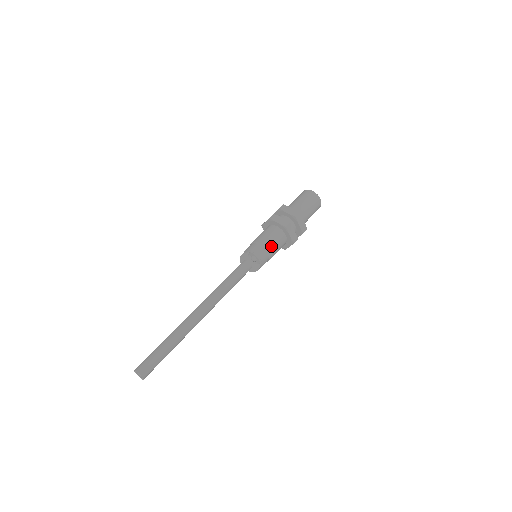
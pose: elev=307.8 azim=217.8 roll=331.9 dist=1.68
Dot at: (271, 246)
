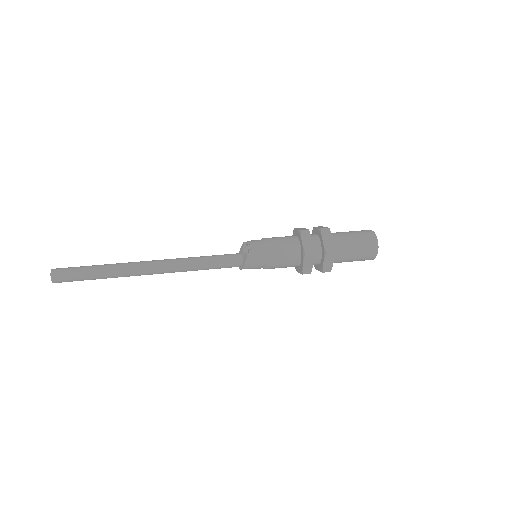
Dot at: (273, 243)
